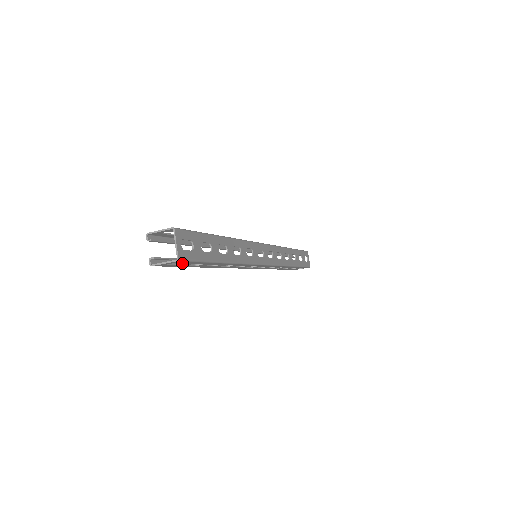
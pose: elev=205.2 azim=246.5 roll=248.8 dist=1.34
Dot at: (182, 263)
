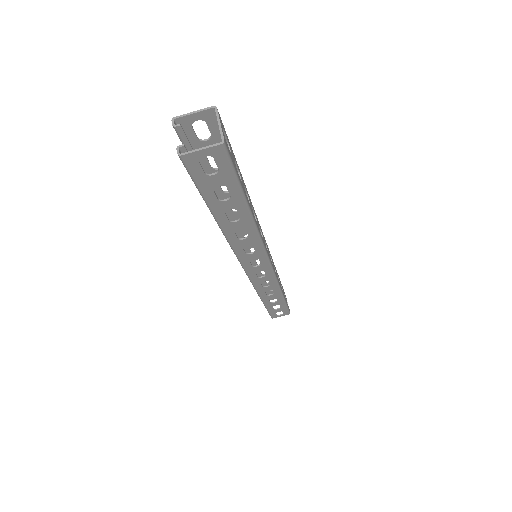
Dot at: (214, 173)
